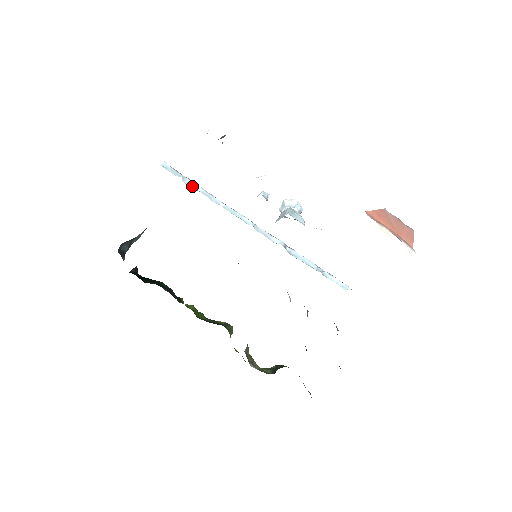
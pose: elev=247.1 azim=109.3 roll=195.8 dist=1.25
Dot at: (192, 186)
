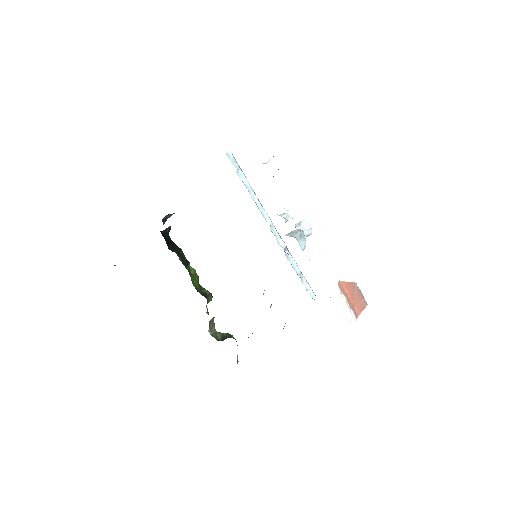
Dot at: (242, 178)
